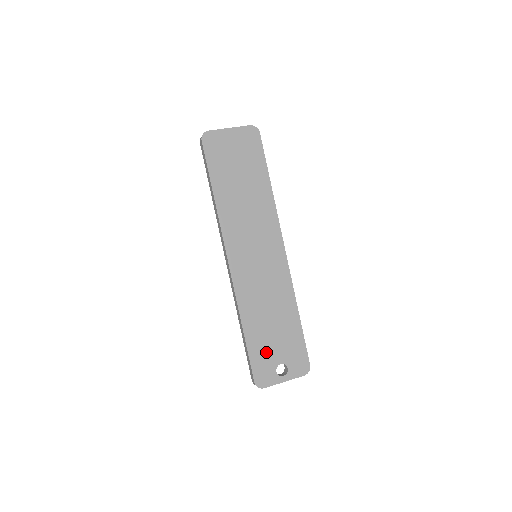
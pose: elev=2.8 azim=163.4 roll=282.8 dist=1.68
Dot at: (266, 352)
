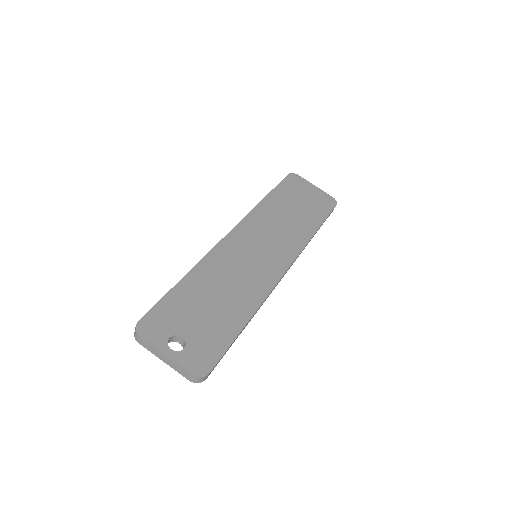
Dot at: (181, 313)
